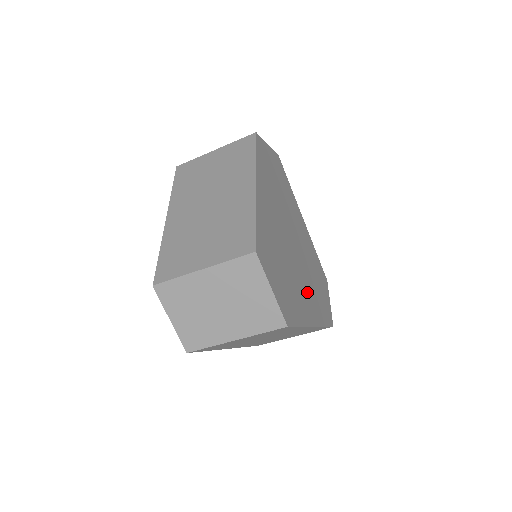
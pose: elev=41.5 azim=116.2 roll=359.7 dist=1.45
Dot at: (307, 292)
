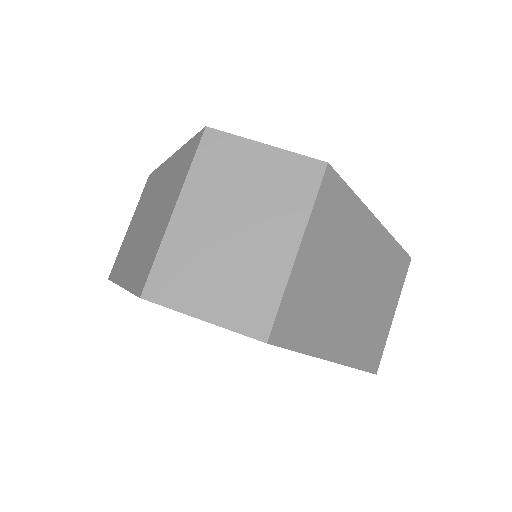
Dot at: occluded
